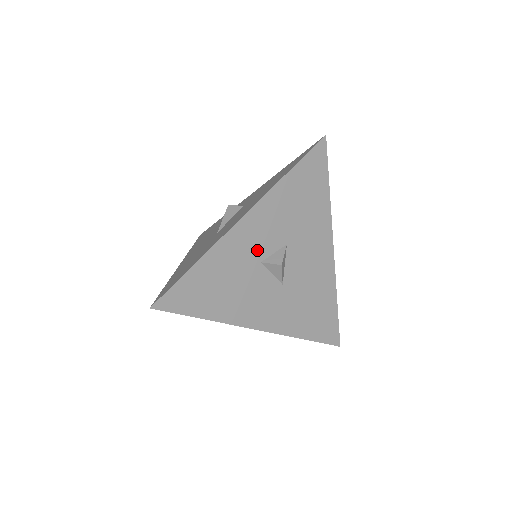
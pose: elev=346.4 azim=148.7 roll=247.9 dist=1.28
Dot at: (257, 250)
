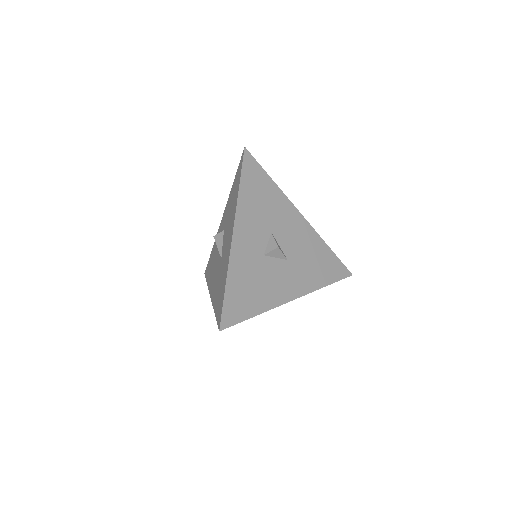
Dot at: (256, 249)
